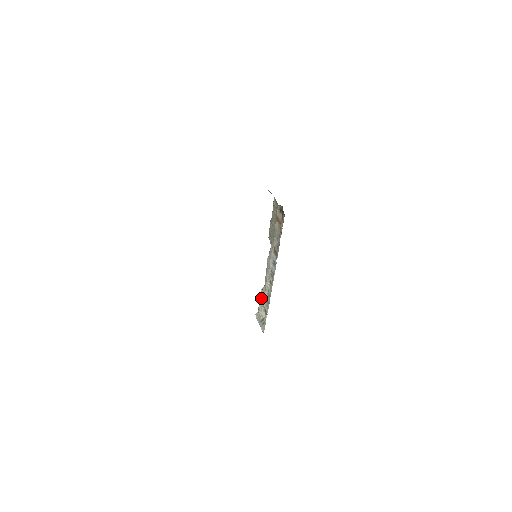
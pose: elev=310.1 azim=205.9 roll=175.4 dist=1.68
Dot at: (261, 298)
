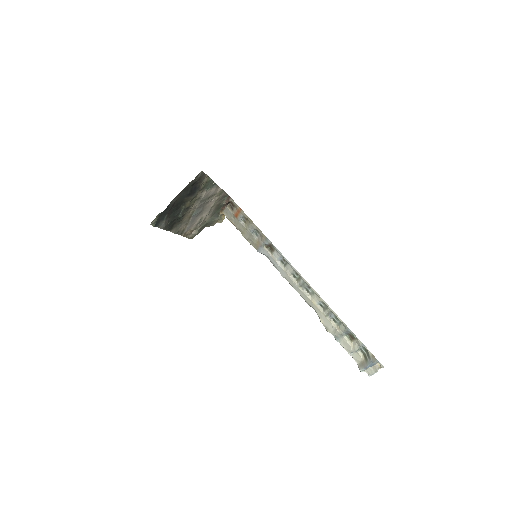
Dot at: (332, 333)
